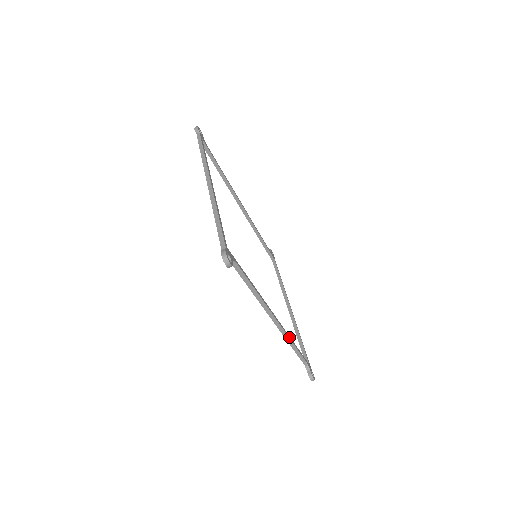
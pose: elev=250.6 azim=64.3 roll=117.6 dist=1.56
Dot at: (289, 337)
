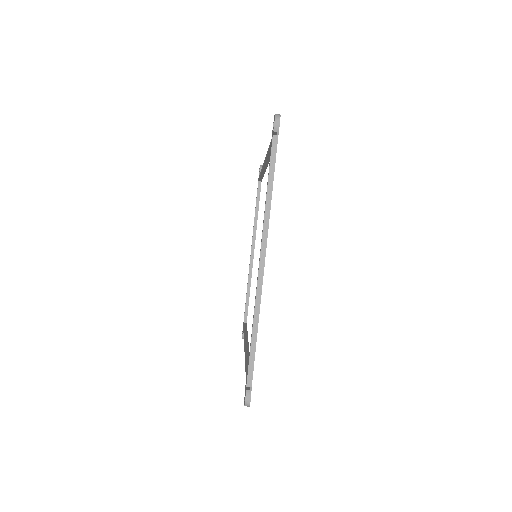
Dot at: occluded
